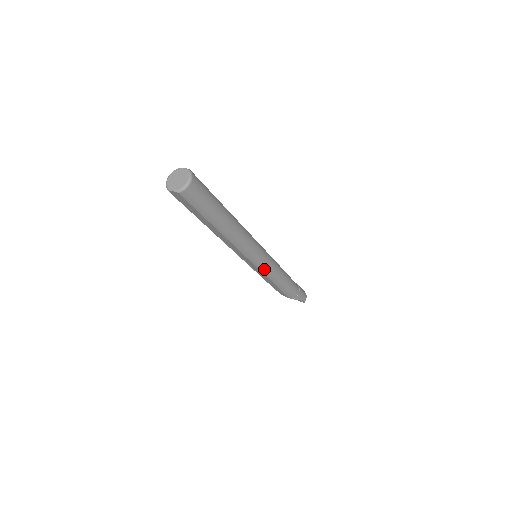
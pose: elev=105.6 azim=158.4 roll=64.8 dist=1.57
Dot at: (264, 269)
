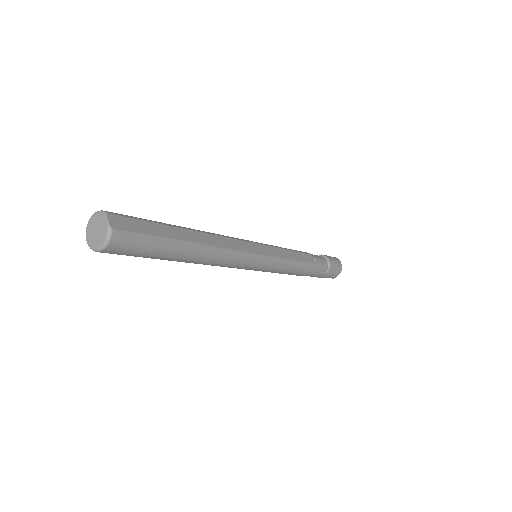
Dot at: occluded
